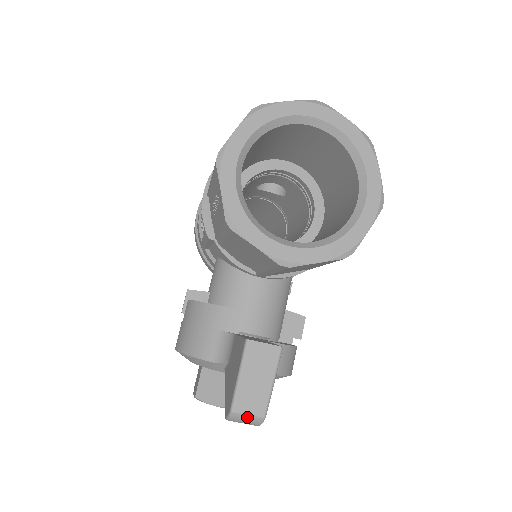
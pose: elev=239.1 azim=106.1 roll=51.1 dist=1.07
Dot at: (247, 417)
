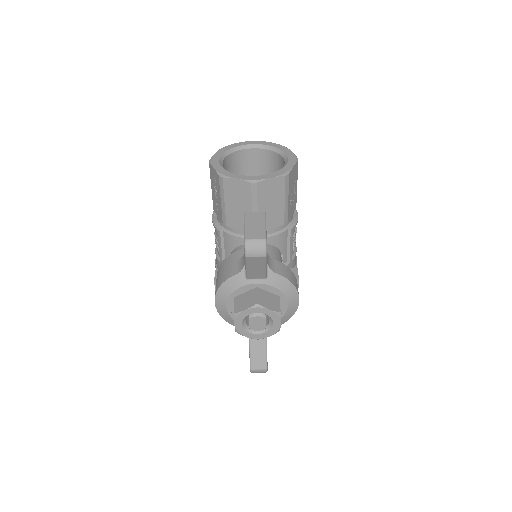
Dot at: (255, 241)
